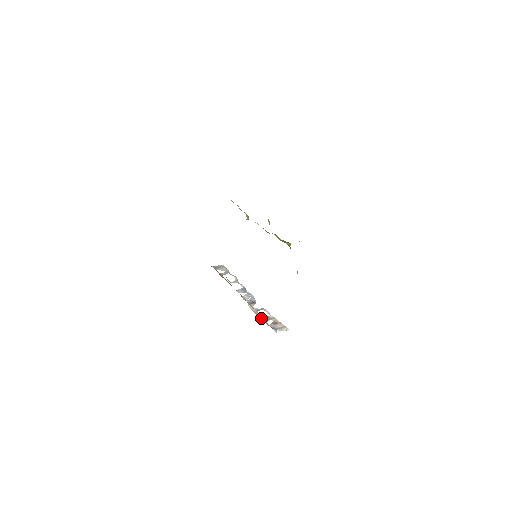
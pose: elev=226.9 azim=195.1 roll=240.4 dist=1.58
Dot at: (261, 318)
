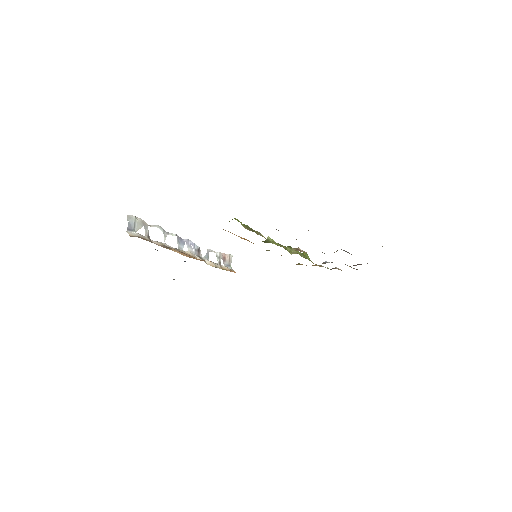
Dot at: (220, 267)
